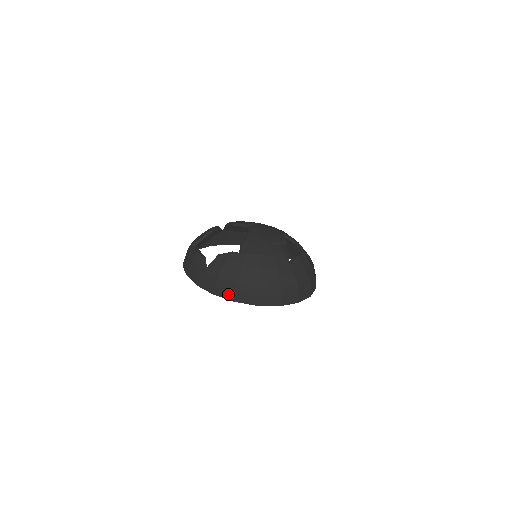
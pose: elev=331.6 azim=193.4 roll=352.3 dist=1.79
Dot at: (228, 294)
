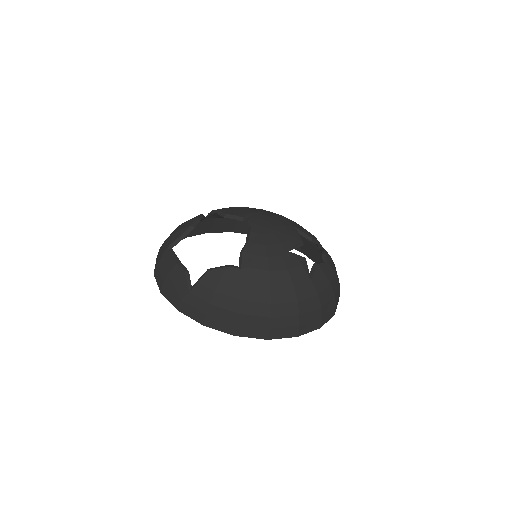
Dot at: (225, 326)
